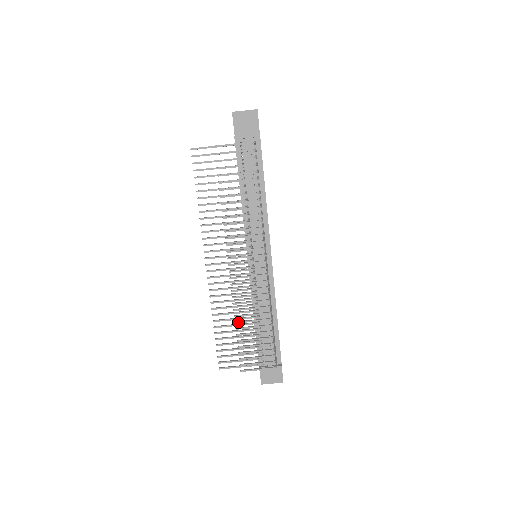
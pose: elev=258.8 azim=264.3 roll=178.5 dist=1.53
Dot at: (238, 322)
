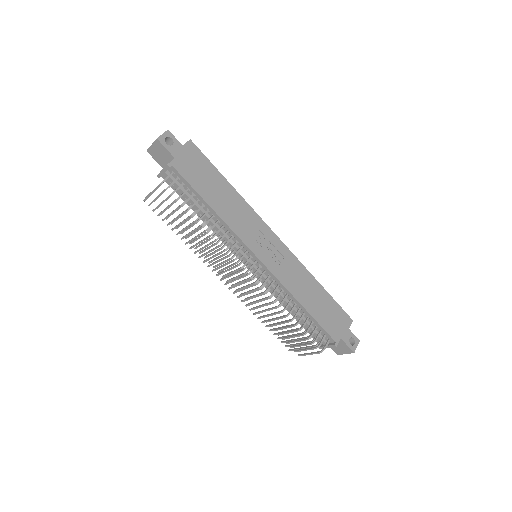
Dot at: (267, 321)
